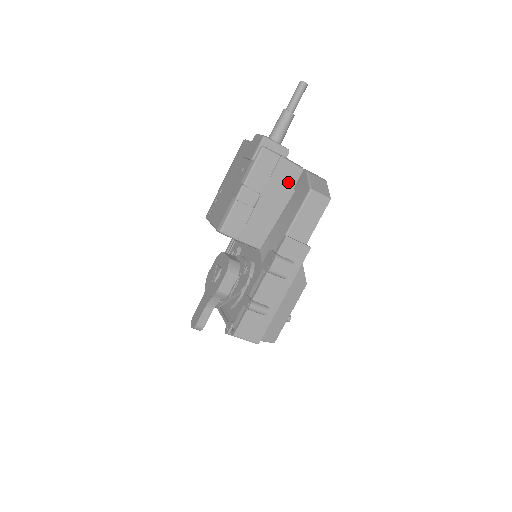
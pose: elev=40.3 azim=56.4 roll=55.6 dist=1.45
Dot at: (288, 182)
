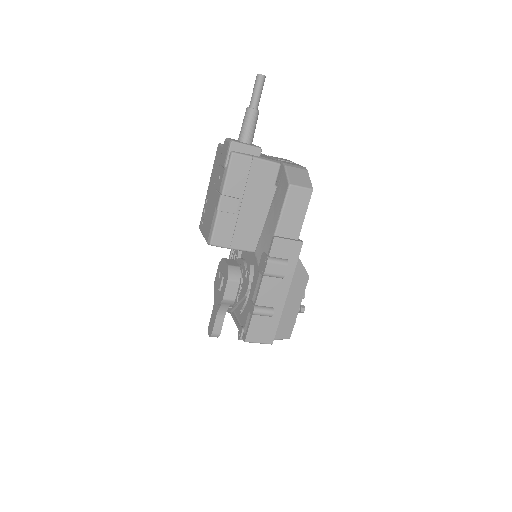
Dot at: (267, 180)
